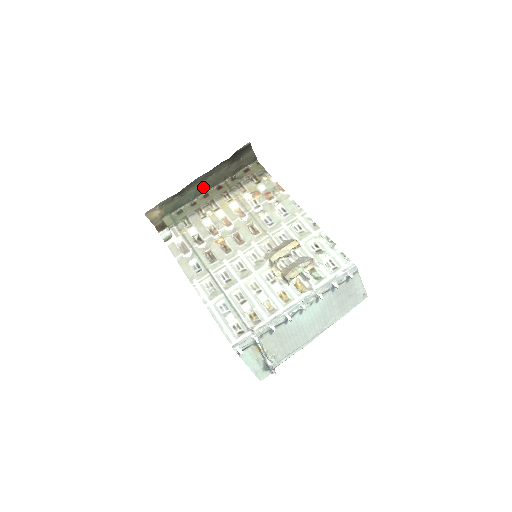
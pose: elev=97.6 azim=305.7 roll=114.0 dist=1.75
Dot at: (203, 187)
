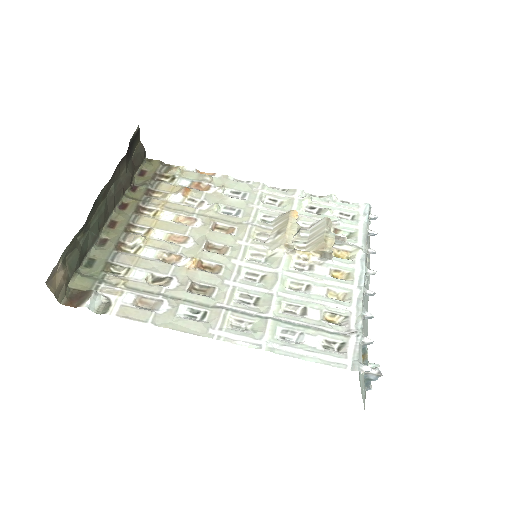
Dot at: (104, 211)
